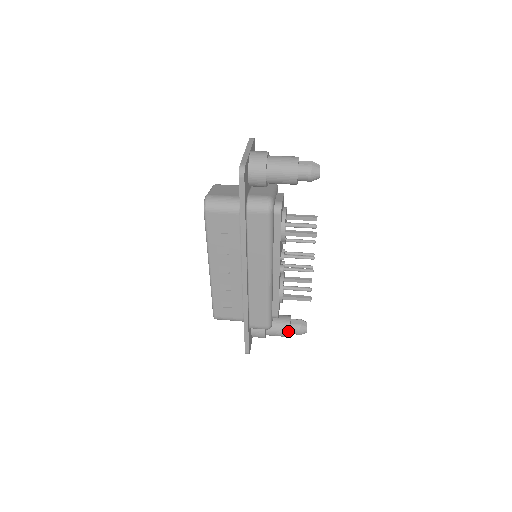
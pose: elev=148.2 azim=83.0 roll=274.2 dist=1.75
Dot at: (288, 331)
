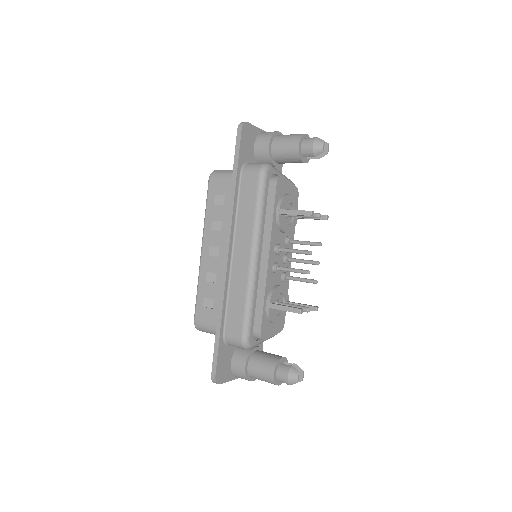
Dot at: (273, 369)
